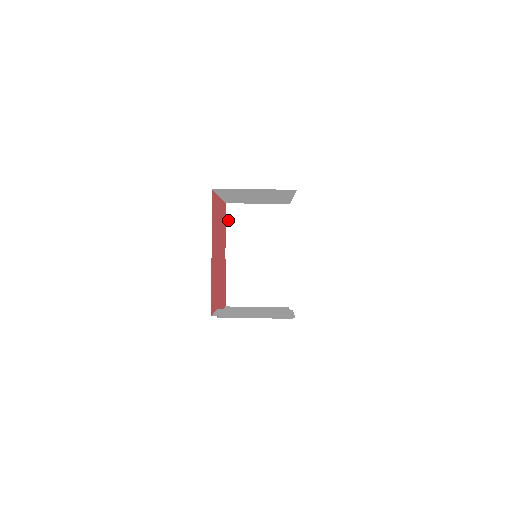
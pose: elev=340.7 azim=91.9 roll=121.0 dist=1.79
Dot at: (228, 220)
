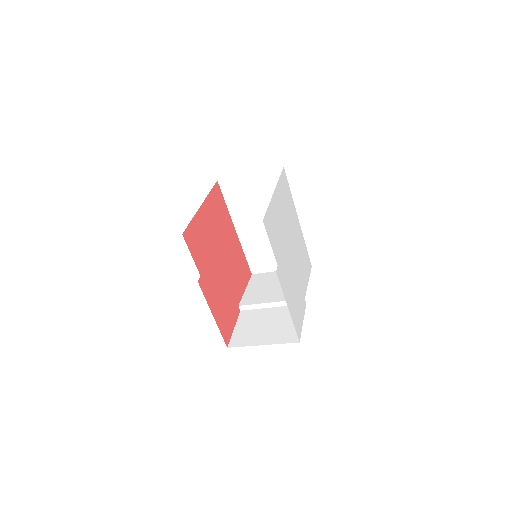
Dot at: (250, 283)
